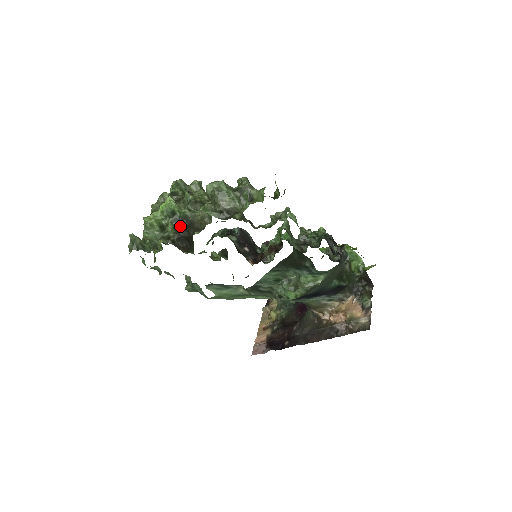
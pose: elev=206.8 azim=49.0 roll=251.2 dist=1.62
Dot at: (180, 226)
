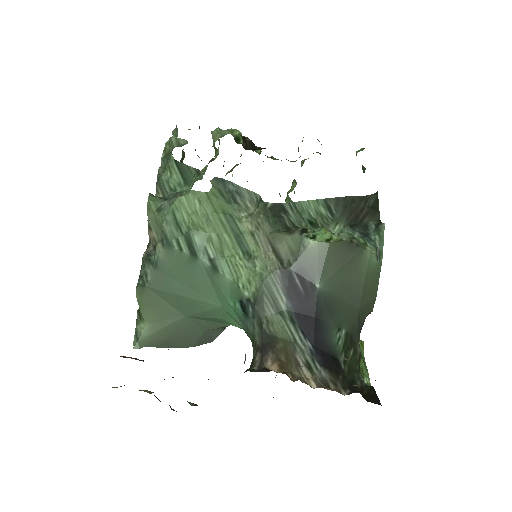
Dot at: occluded
